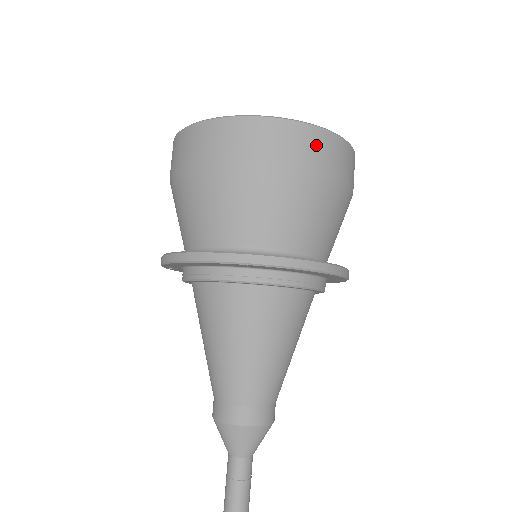
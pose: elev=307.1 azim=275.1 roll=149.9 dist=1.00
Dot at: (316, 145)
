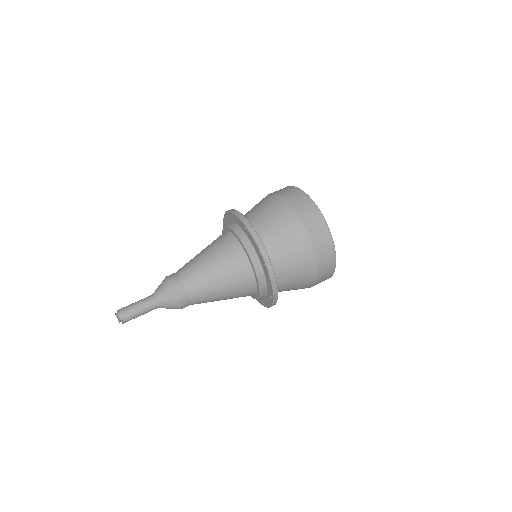
Dot at: (317, 226)
